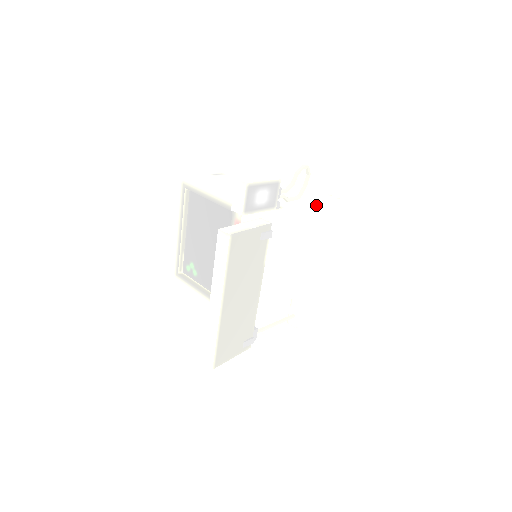
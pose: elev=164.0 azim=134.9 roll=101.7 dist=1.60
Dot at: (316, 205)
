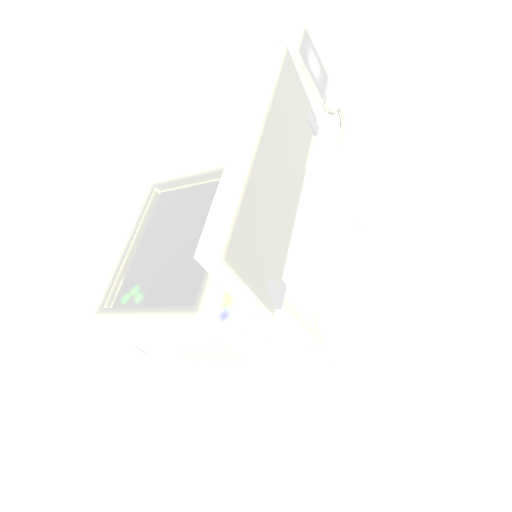
Dot at: occluded
